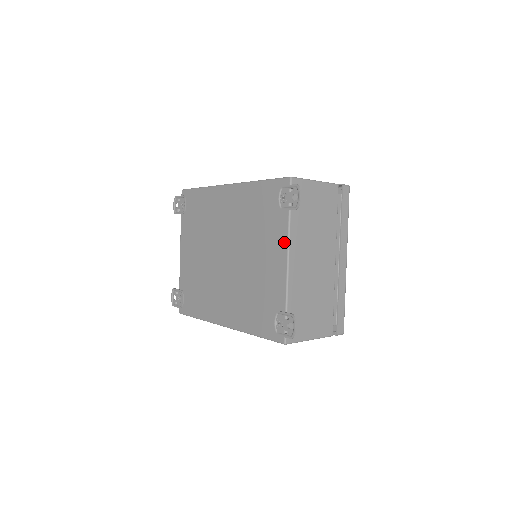
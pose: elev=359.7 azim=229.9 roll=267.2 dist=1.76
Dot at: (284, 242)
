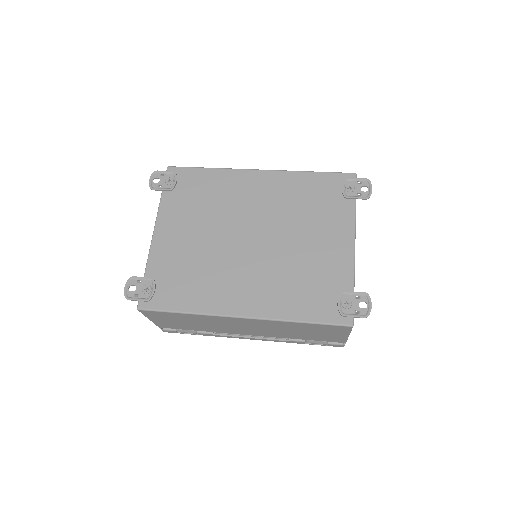
Dot at: (350, 226)
